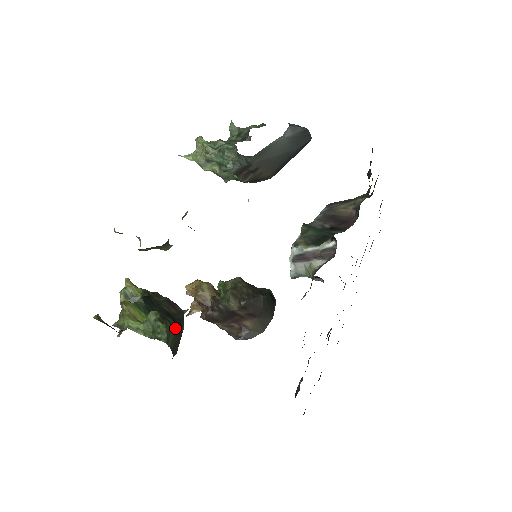
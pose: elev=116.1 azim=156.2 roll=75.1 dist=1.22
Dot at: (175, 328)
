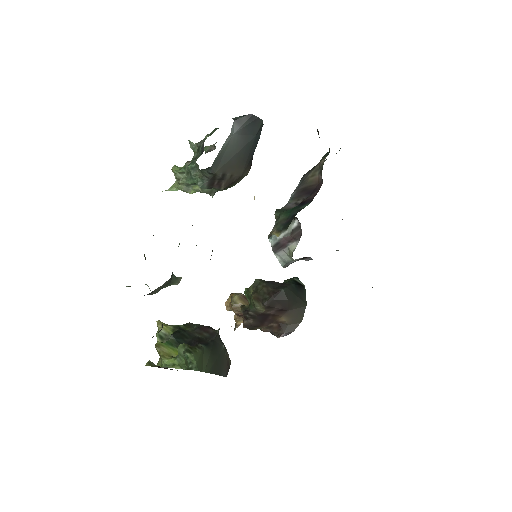
Dot at: (209, 351)
